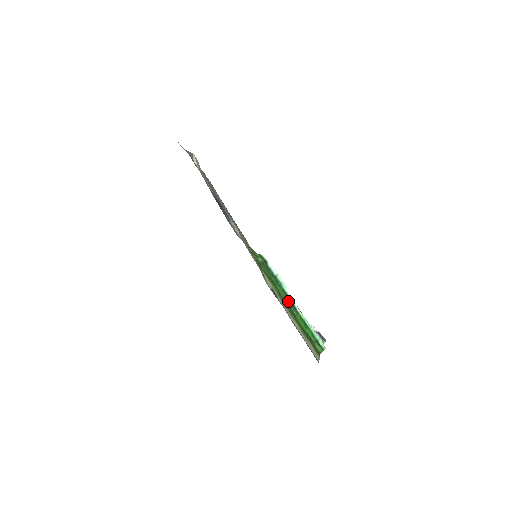
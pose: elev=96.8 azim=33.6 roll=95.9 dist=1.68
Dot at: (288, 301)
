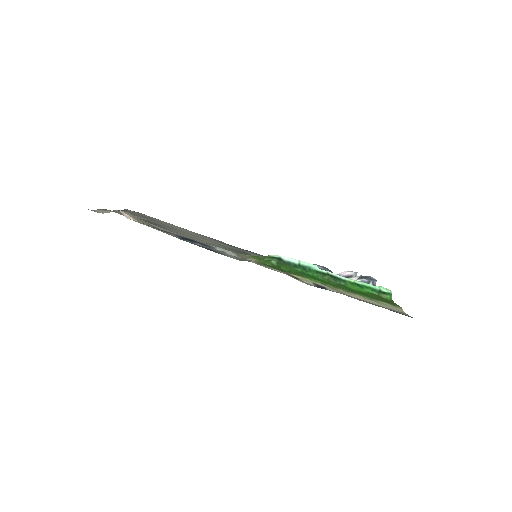
Dot at: (328, 278)
